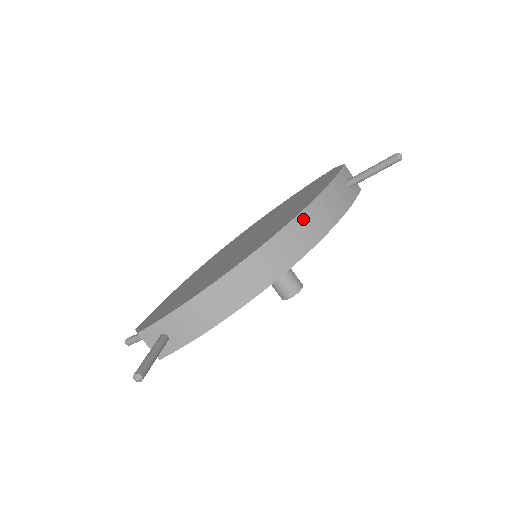
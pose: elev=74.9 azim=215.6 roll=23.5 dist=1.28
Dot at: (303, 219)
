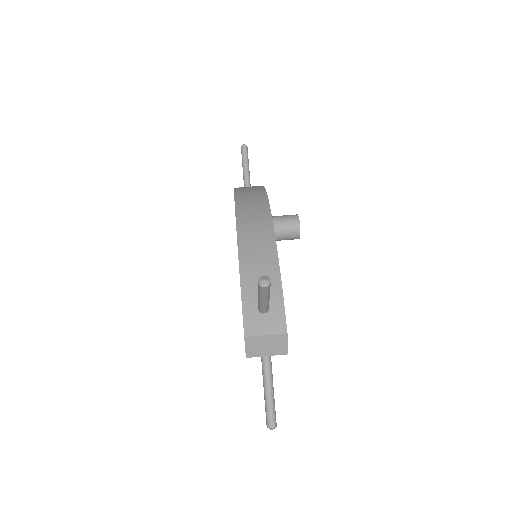
Dot at: (240, 190)
